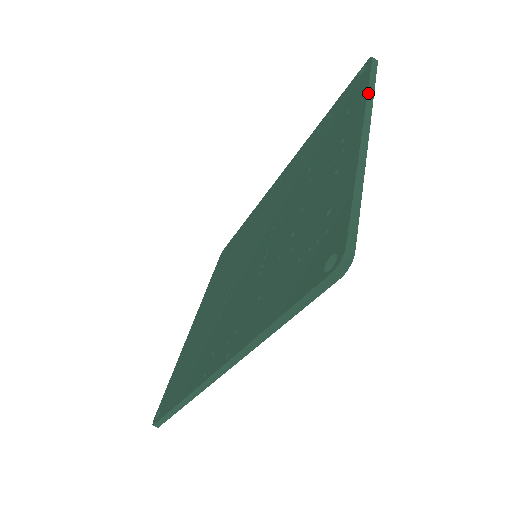
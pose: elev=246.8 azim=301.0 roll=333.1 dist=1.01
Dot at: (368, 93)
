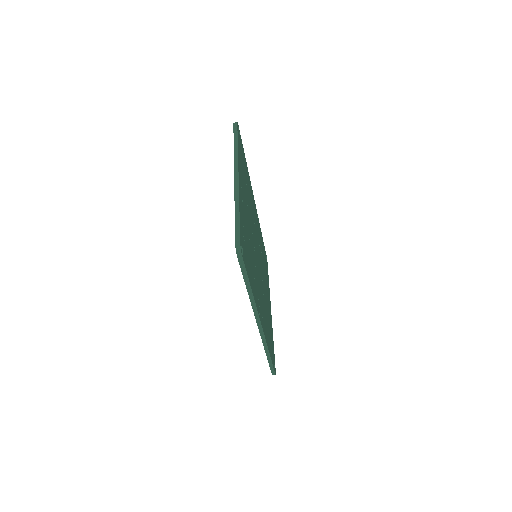
Dot at: (234, 151)
